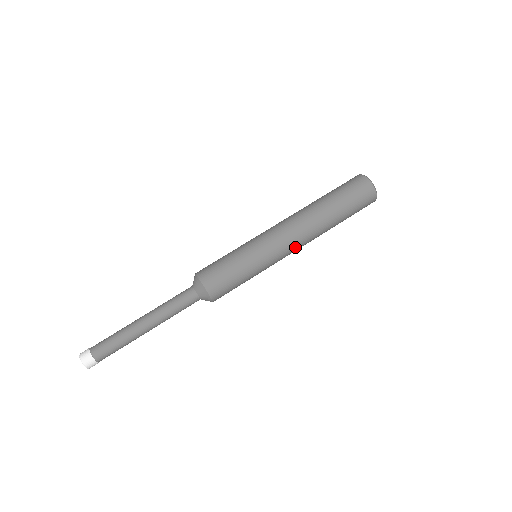
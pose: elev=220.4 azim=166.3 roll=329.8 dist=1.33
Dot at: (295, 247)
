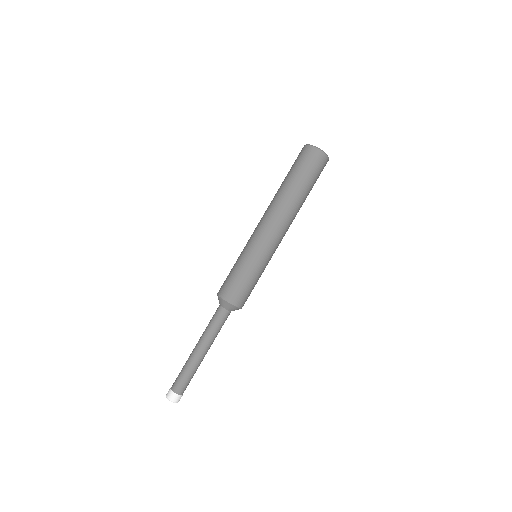
Dot at: occluded
